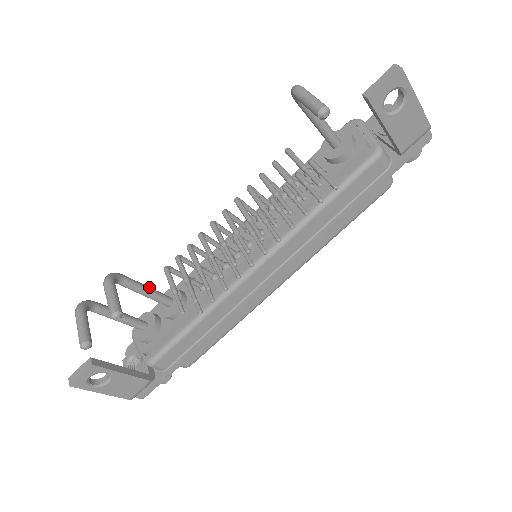
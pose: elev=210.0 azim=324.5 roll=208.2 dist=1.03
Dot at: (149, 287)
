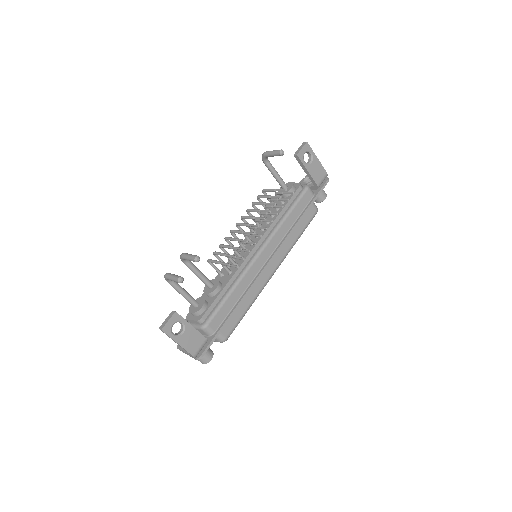
Dot at: (200, 272)
